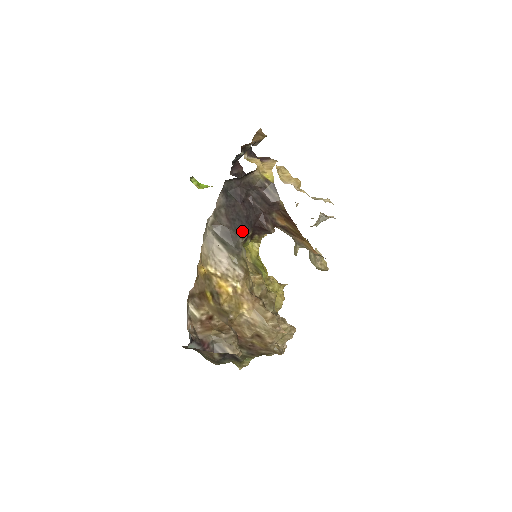
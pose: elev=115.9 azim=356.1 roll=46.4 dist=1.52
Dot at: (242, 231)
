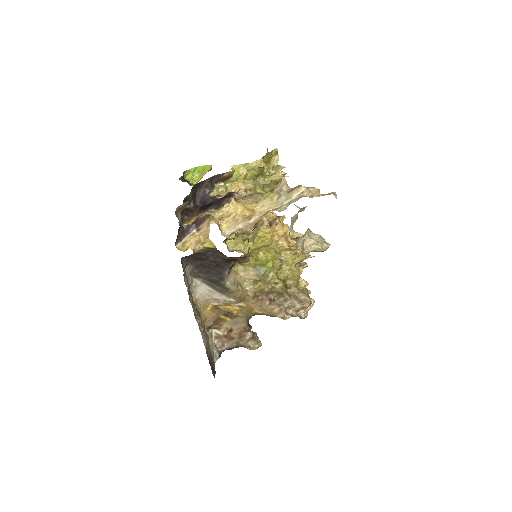
Dot at: (220, 276)
